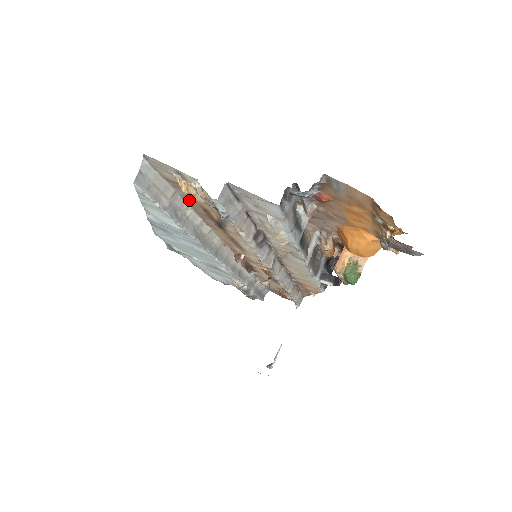
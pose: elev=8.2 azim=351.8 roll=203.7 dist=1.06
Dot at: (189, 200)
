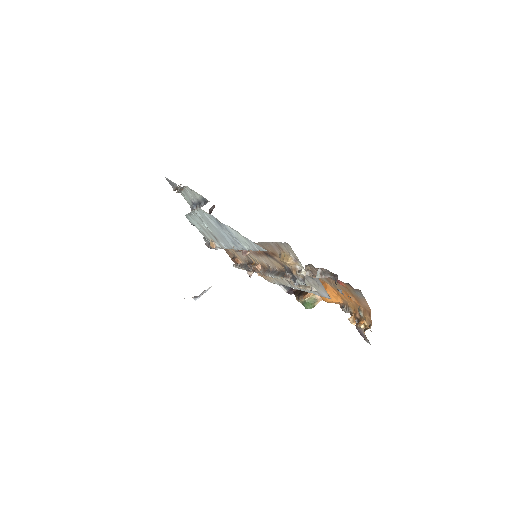
Dot at: (271, 246)
